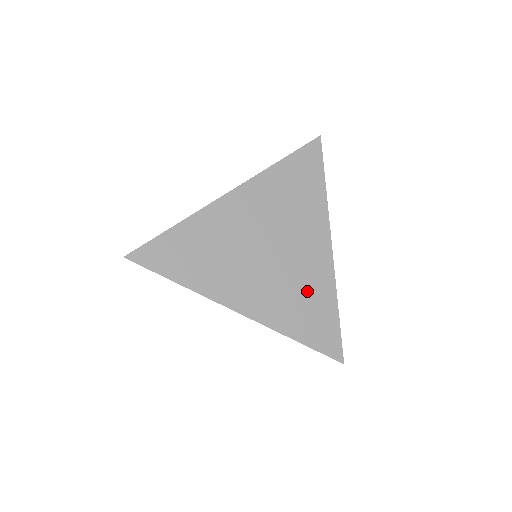
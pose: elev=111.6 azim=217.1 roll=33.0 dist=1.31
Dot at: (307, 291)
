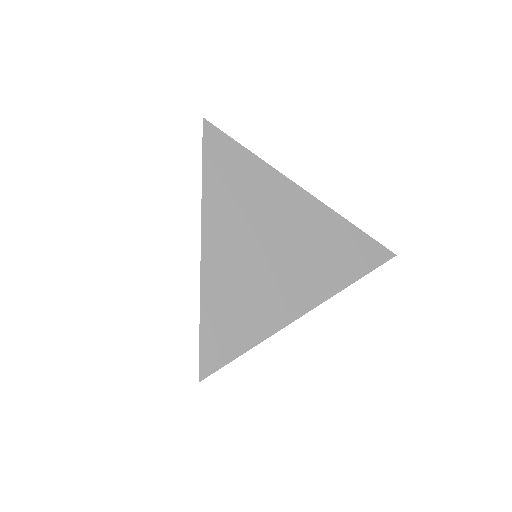
Dot at: (326, 241)
